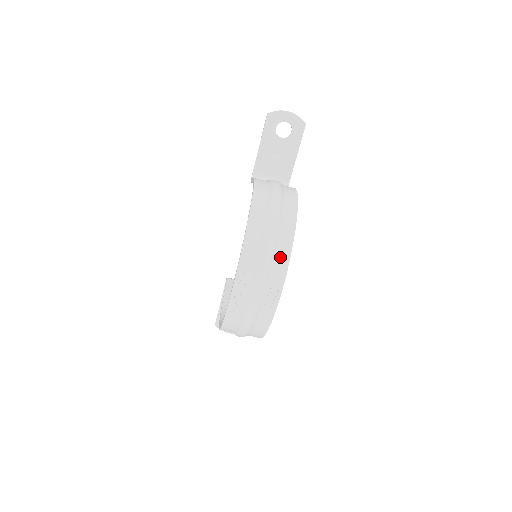
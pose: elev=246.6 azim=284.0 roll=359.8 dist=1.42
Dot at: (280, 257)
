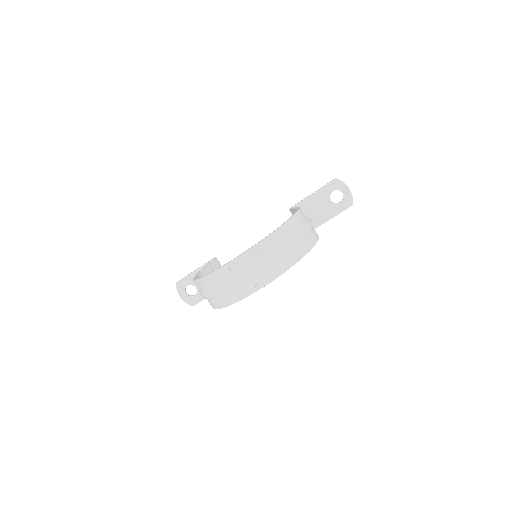
Dot at: (283, 264)
